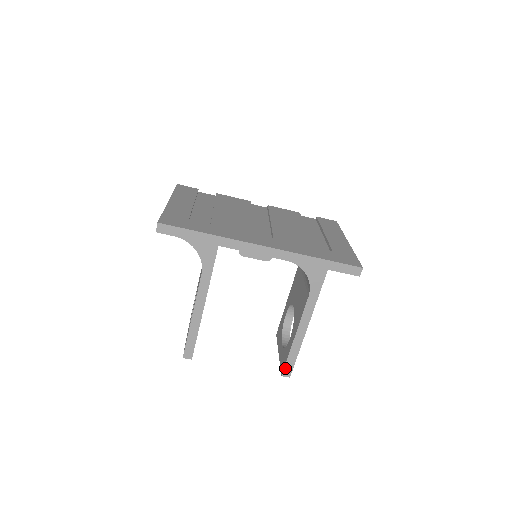
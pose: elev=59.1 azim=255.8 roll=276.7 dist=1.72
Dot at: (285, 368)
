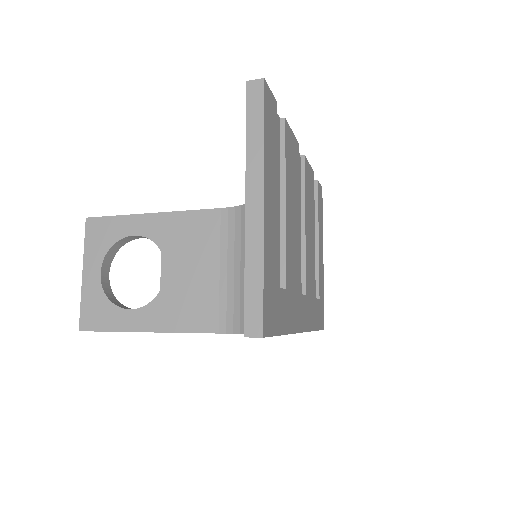
Dot at: occluded
